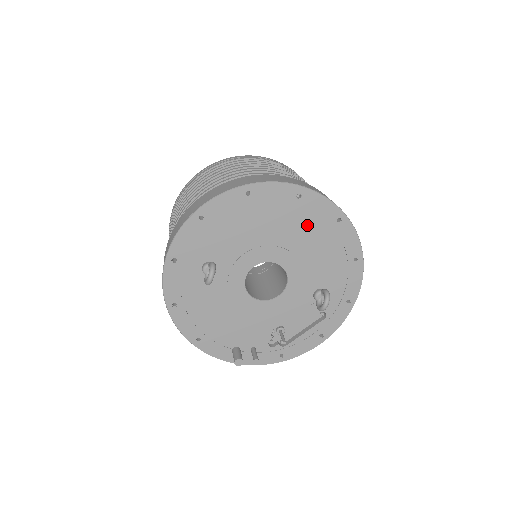
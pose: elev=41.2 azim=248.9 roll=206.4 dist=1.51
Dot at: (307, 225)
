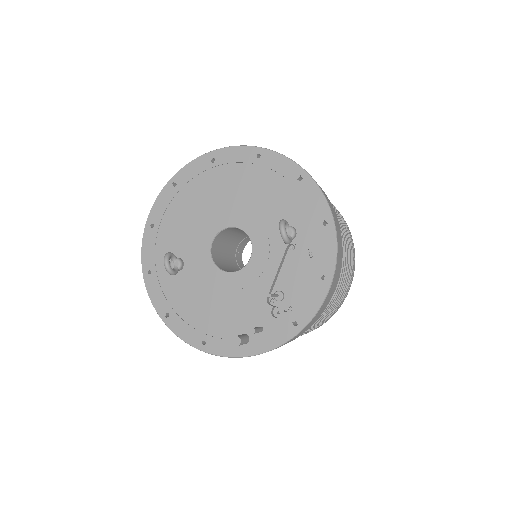
Dot at: (234, 178)
